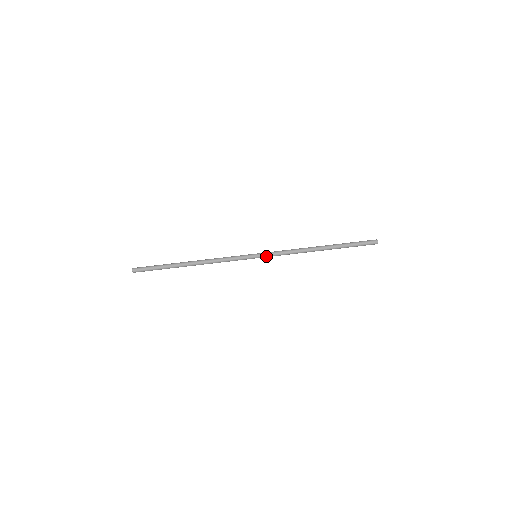
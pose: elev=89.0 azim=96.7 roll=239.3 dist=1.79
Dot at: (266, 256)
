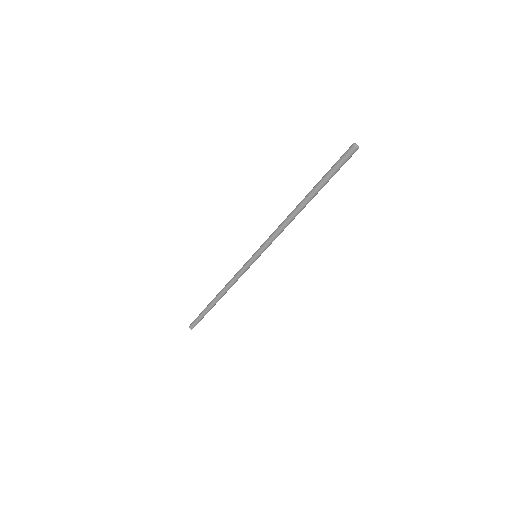
Dot at: (262, 251)
